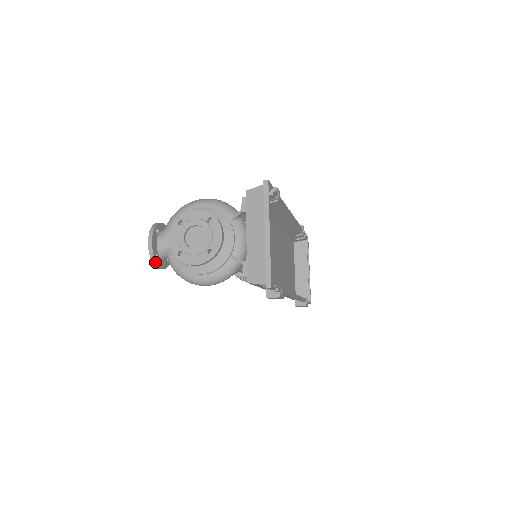
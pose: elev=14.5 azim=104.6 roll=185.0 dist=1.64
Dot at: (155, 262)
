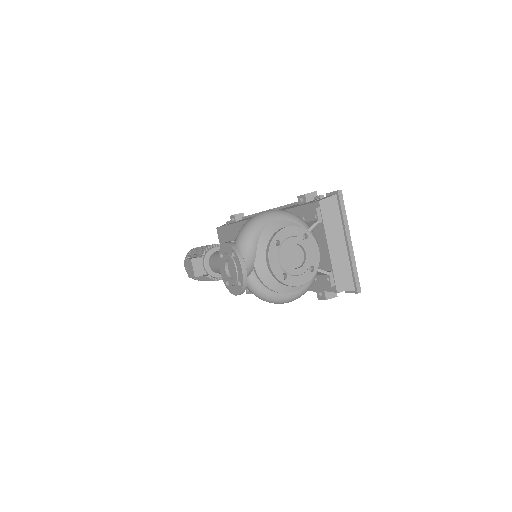
Dot at: (244, 290)
